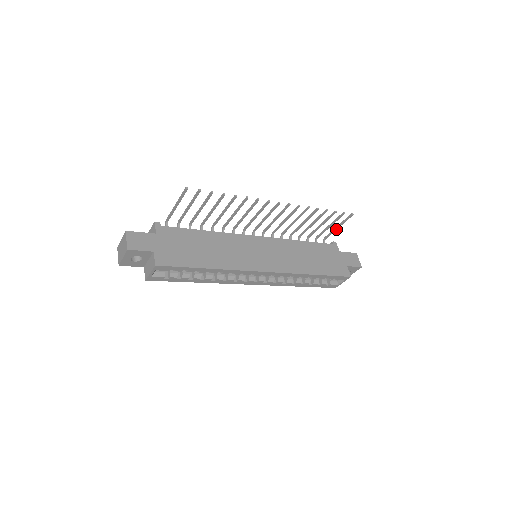
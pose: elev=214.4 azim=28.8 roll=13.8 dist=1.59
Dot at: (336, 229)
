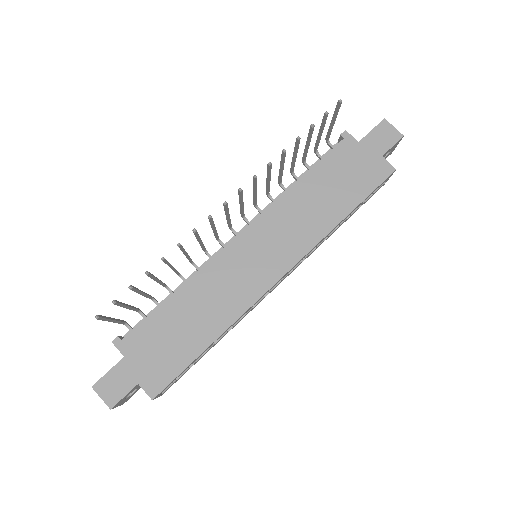
Dot at: (332, 125)
